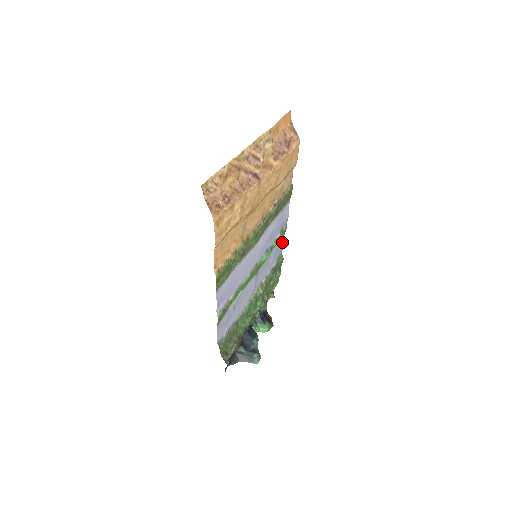
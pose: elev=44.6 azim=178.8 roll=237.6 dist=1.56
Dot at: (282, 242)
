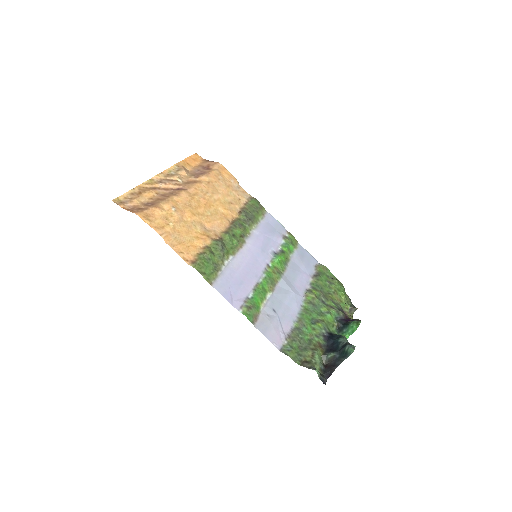
Dot at: (304, 251)
